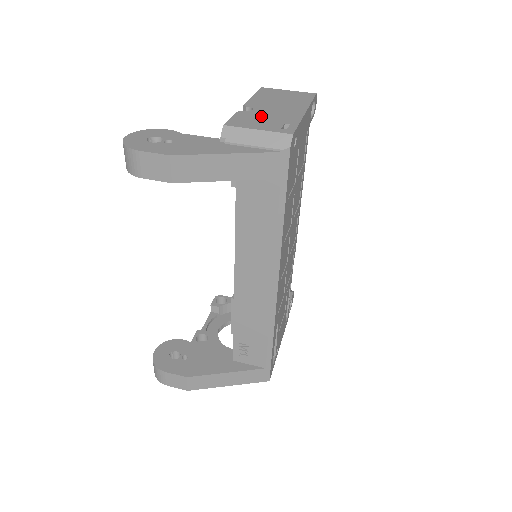
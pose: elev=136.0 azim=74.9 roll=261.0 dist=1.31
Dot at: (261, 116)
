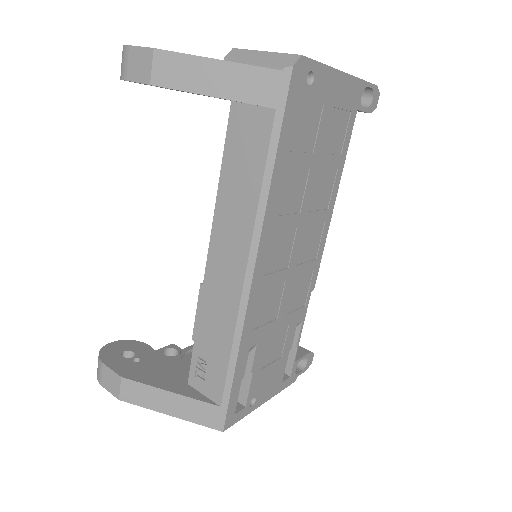
Dot at: occluded
